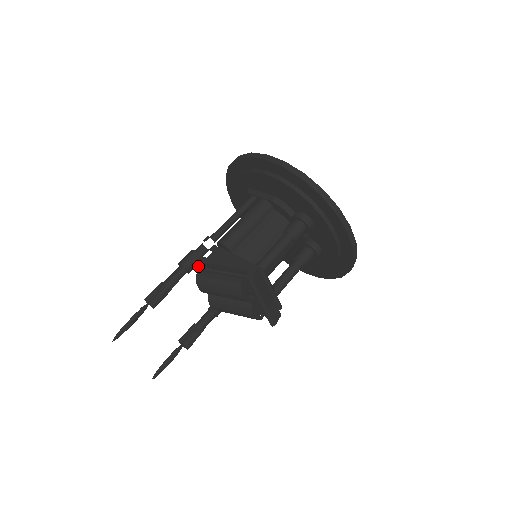
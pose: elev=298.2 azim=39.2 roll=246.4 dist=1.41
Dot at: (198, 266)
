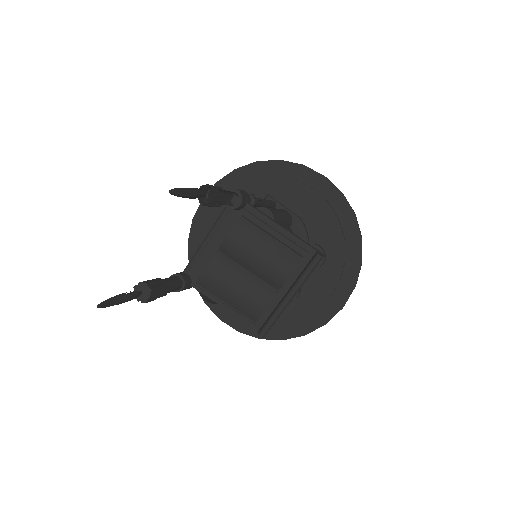
Dot at: (247, 210)
